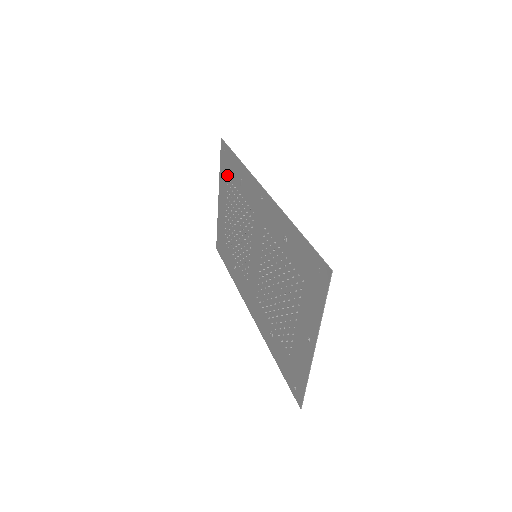
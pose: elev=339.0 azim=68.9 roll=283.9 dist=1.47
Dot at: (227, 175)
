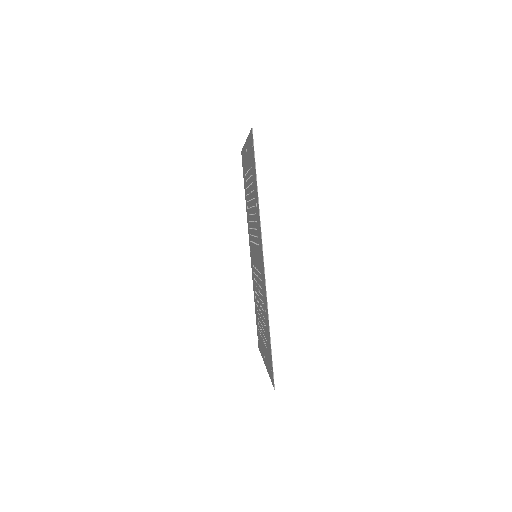
Dot at: (251, 162)
